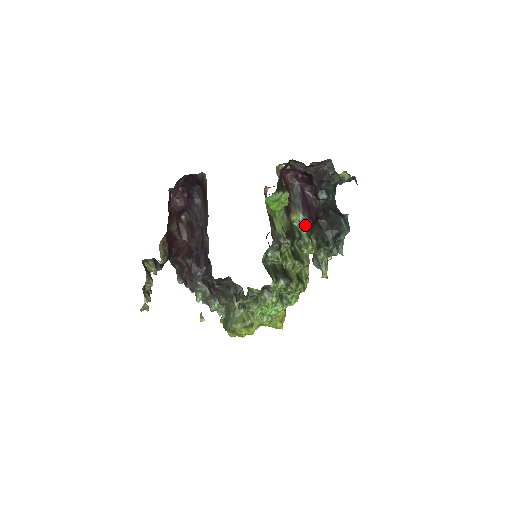
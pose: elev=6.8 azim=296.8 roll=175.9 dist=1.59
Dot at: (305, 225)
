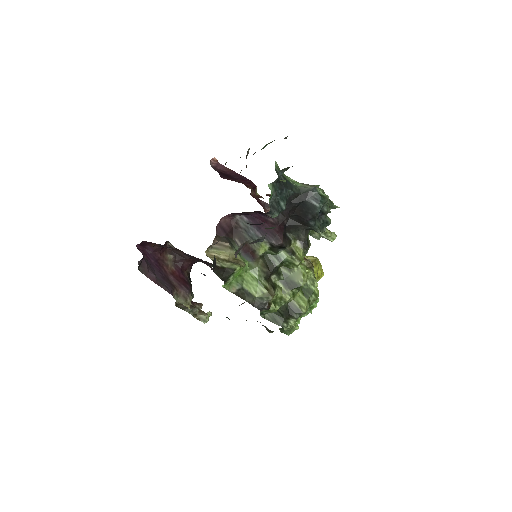
Dot at: (277, 248)
